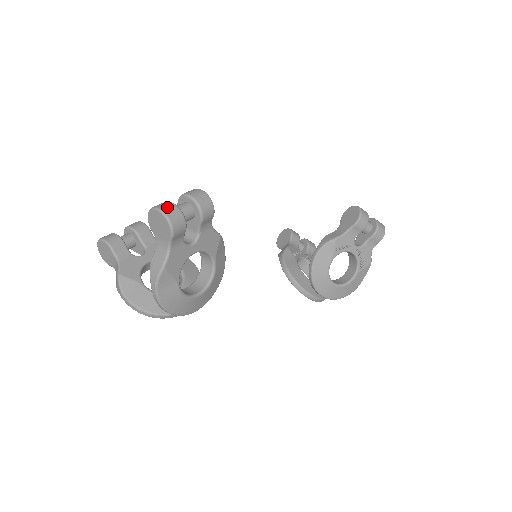
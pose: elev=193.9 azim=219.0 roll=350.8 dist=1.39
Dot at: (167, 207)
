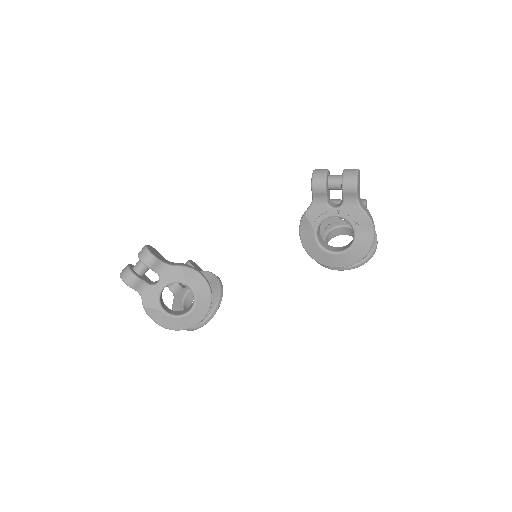
Dot at: (123, 271)
